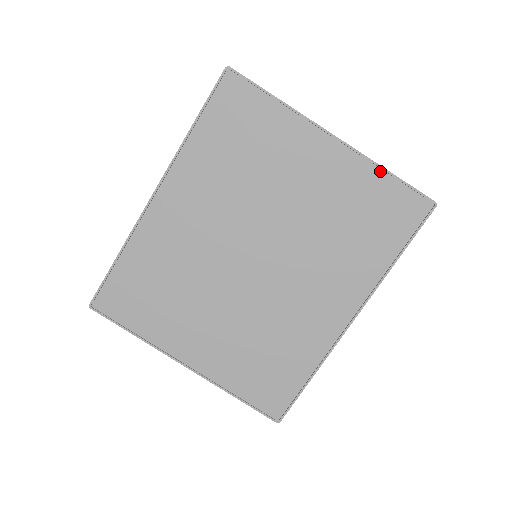
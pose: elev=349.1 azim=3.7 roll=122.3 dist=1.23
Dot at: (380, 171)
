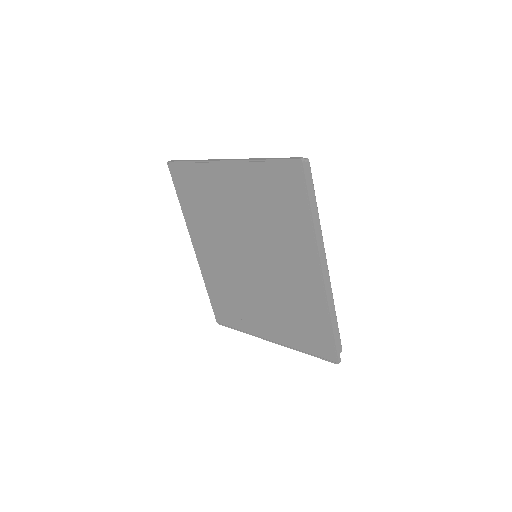
Dot at: (258, 163)
